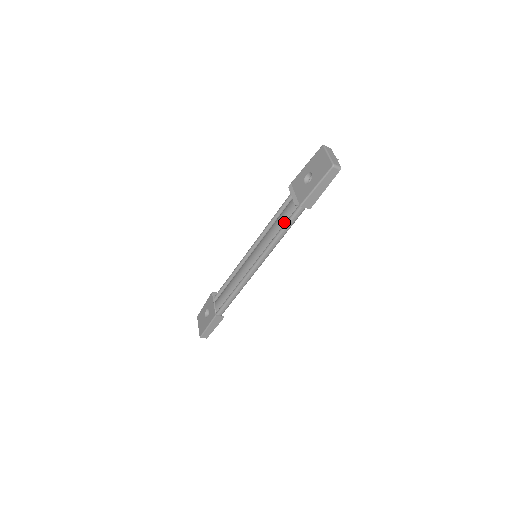
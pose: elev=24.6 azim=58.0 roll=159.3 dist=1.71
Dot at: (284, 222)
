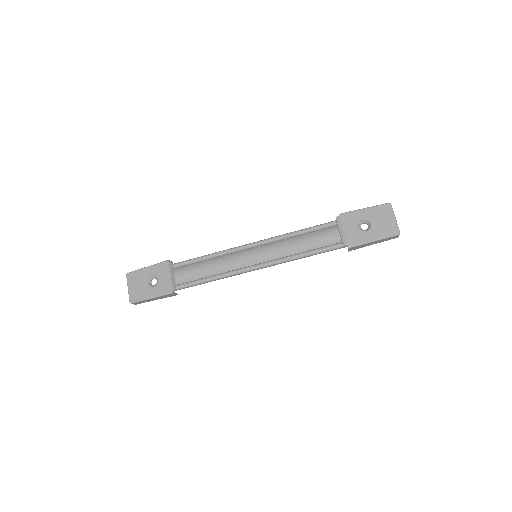
Dot at: (314, 247)
